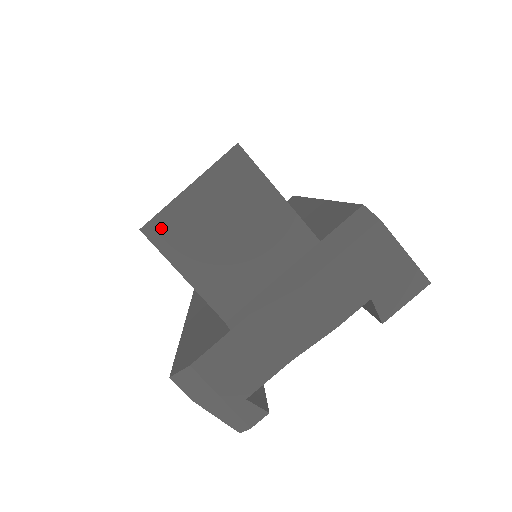
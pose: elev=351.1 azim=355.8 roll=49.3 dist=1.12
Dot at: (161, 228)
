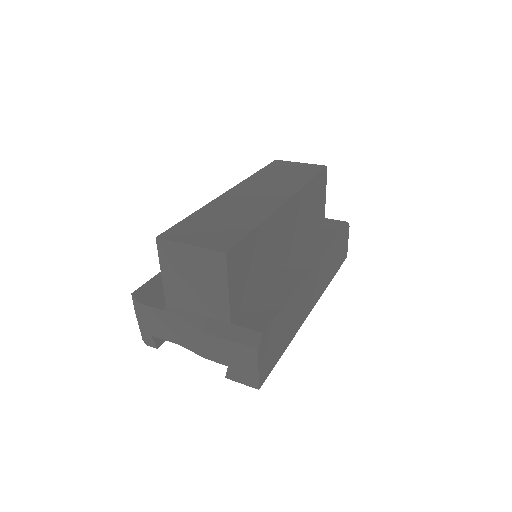
Dot at: (165, 246)
